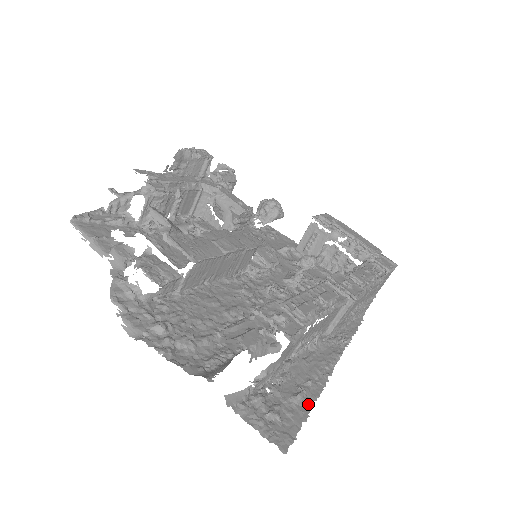
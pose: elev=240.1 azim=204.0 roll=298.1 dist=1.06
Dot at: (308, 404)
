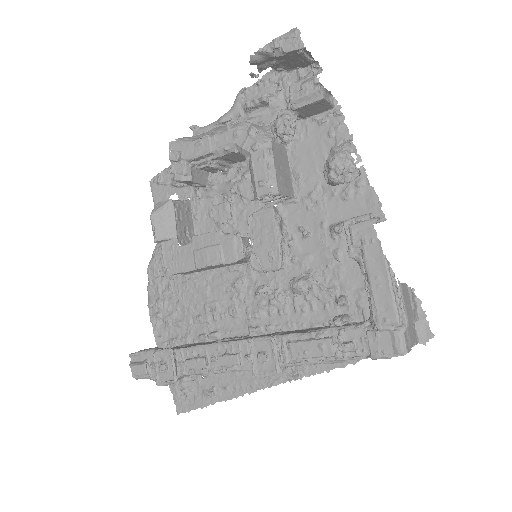
Dot at: (212, 400)
